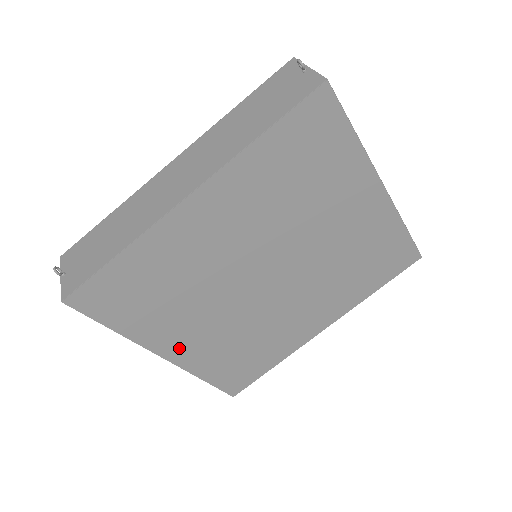
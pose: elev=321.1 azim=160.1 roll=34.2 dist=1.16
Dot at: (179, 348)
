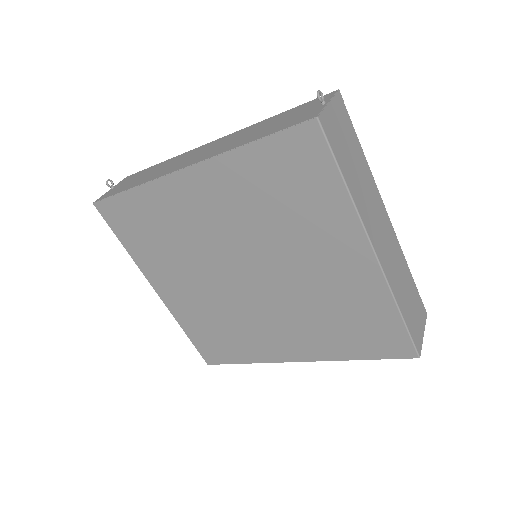
Dot at: (168, 291)
